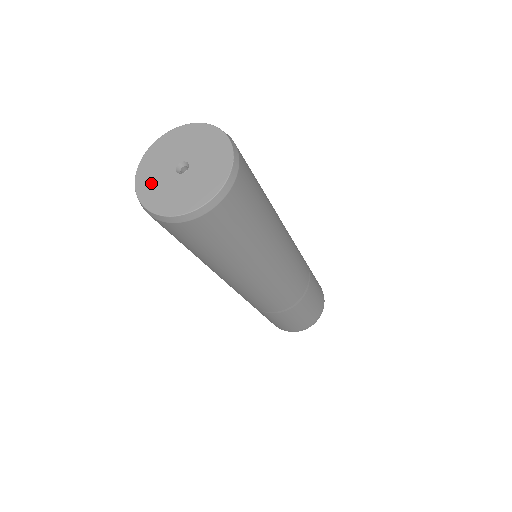
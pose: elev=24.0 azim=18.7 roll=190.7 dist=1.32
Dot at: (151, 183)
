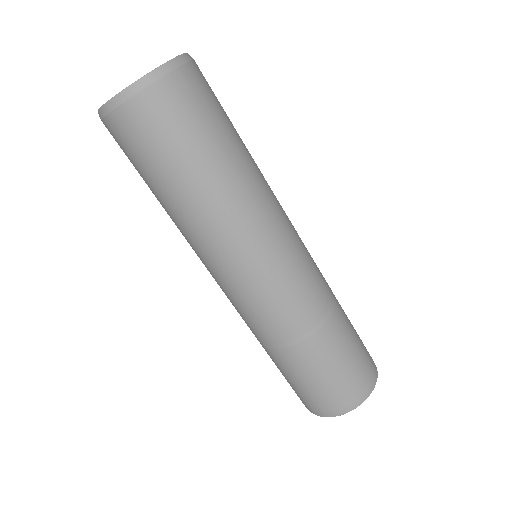
Dot at: occluded
